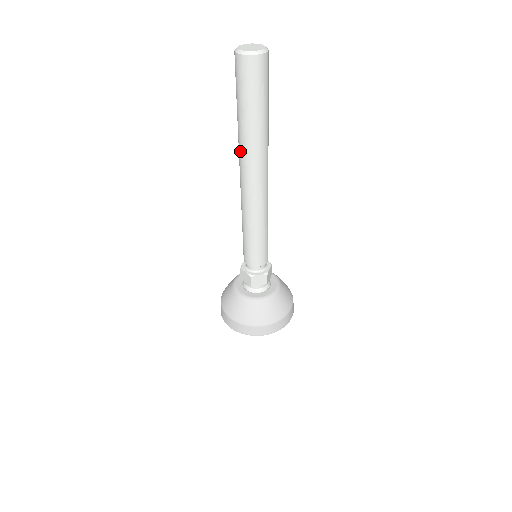
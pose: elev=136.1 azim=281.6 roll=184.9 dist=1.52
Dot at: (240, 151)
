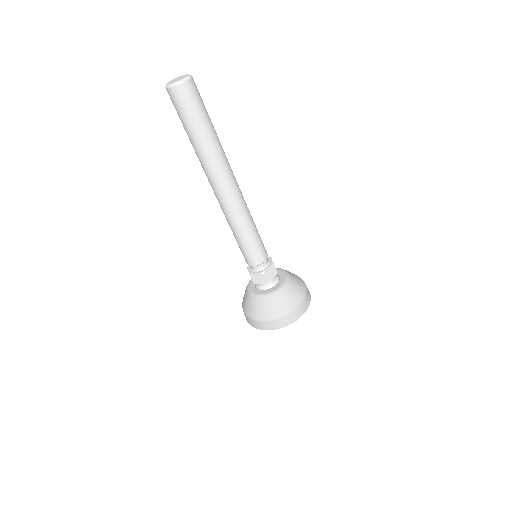
Dot at: (206, 167)
